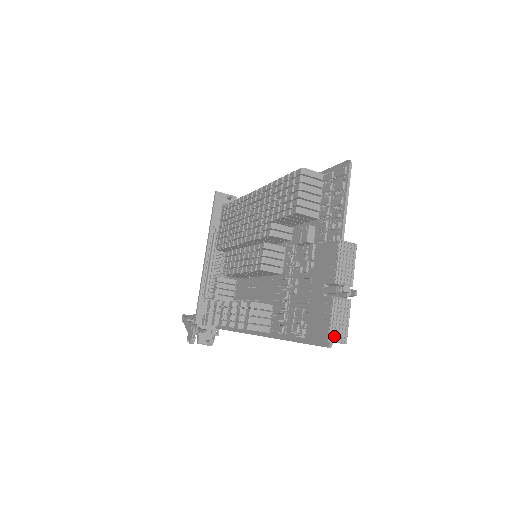
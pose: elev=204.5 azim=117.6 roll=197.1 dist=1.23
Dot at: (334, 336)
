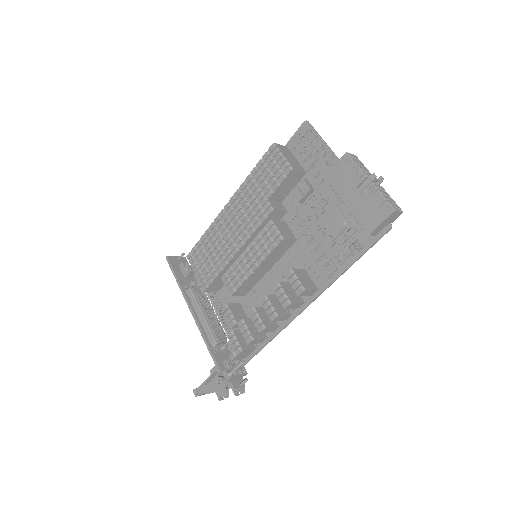
Dot at: (393, 208)
